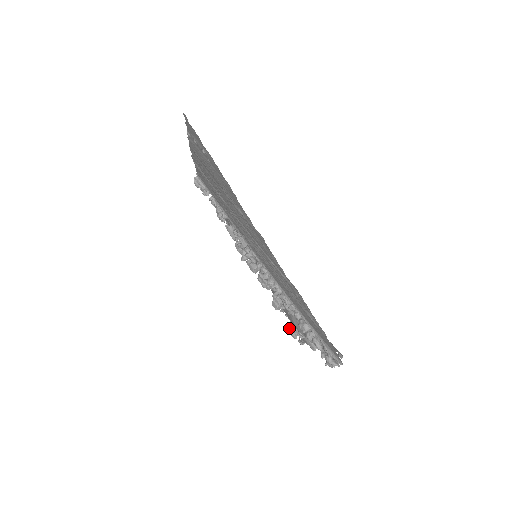
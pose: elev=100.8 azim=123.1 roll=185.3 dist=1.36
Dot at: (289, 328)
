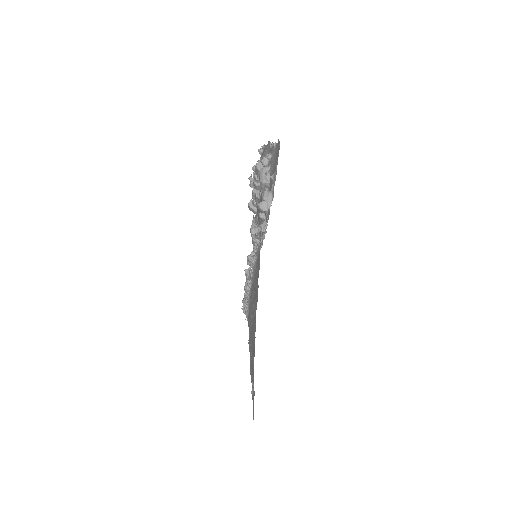
Dot at: (251, 186)
